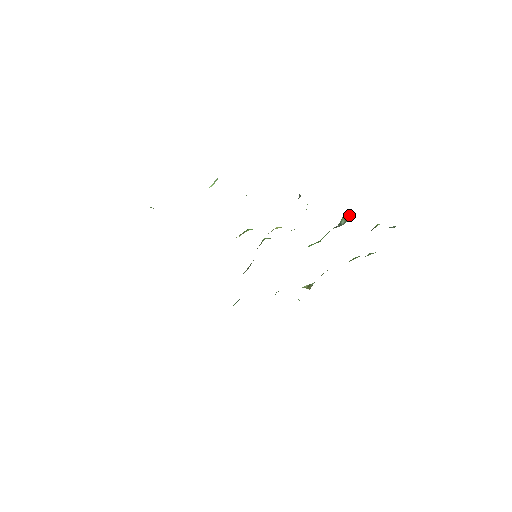
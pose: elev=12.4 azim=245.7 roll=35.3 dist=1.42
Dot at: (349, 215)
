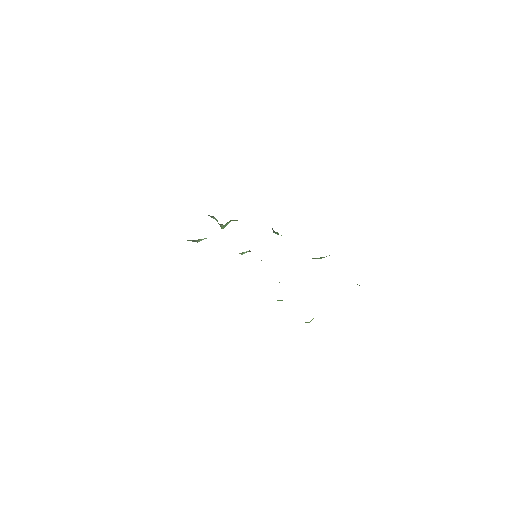
Dot at: occluded
